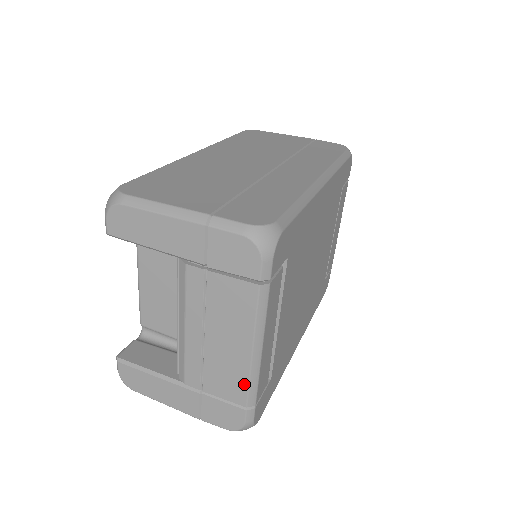
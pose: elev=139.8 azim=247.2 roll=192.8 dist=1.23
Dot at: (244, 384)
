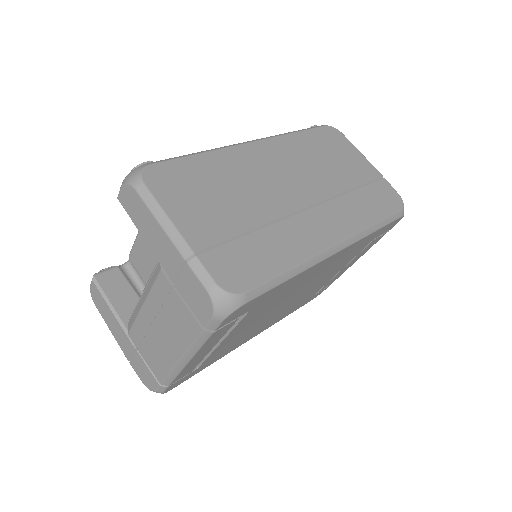
Dot at: (165, 371)
